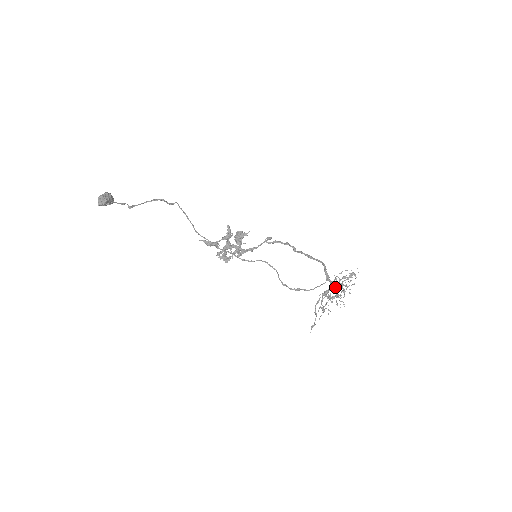
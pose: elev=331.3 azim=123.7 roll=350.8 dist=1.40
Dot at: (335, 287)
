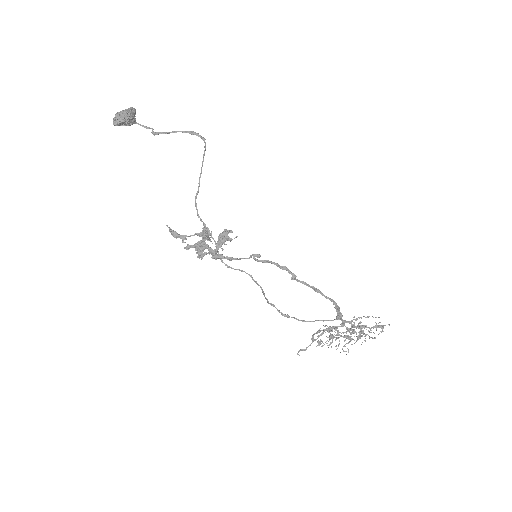
Dot at: (347, 329)
